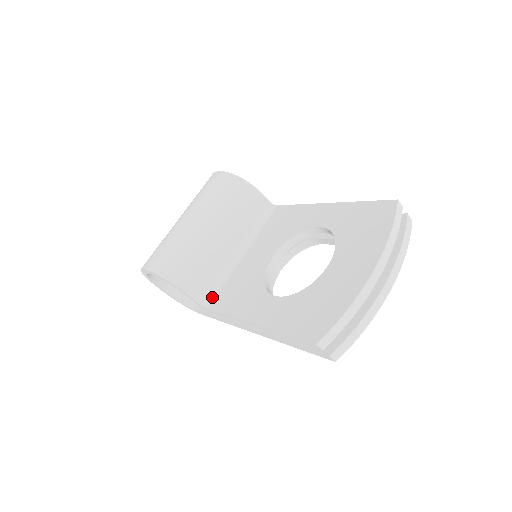
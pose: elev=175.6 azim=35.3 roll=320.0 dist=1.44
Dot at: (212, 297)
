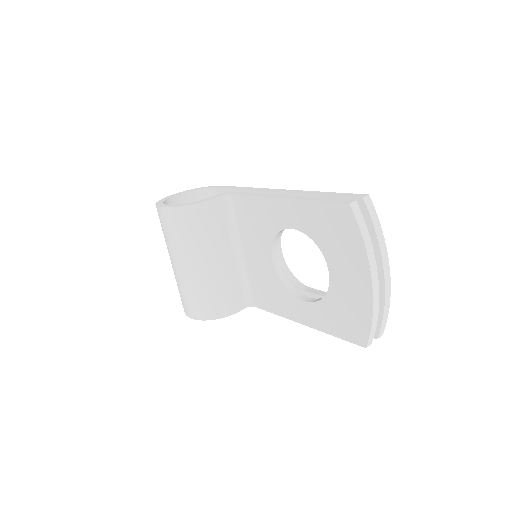
Dot at: (250, 297)
